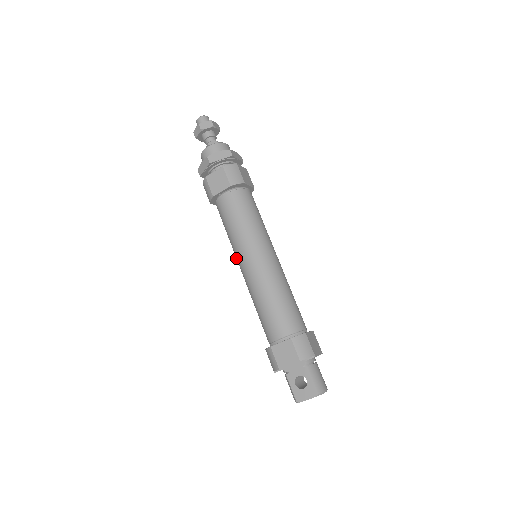
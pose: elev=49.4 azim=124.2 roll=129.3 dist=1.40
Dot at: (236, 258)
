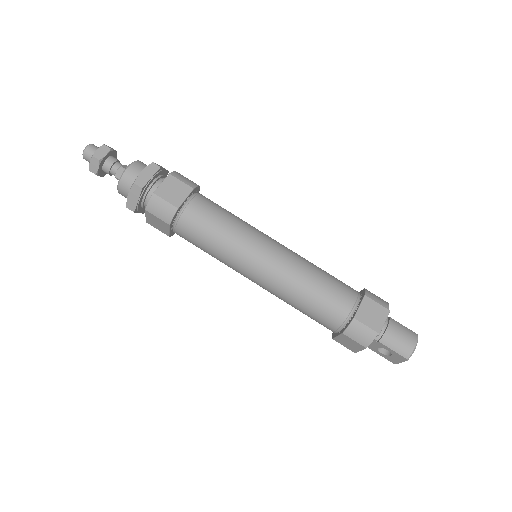
Dot at: occluded
